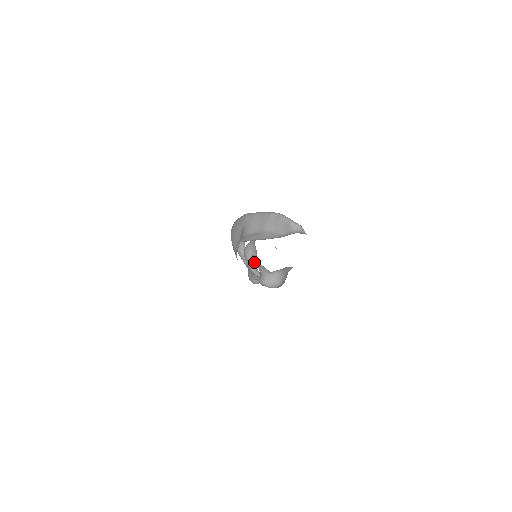
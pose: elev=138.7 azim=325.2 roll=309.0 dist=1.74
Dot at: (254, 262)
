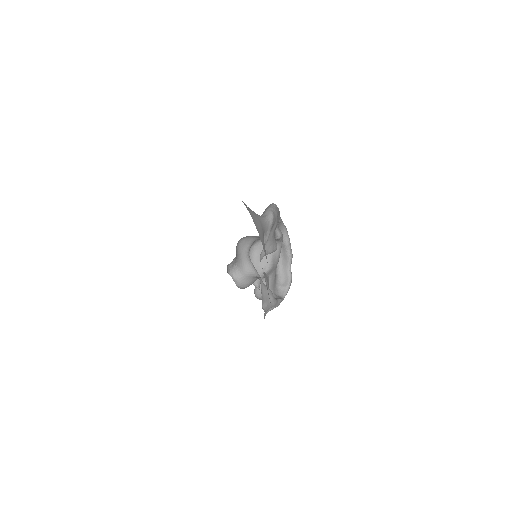
Dot at: (261, 269)
